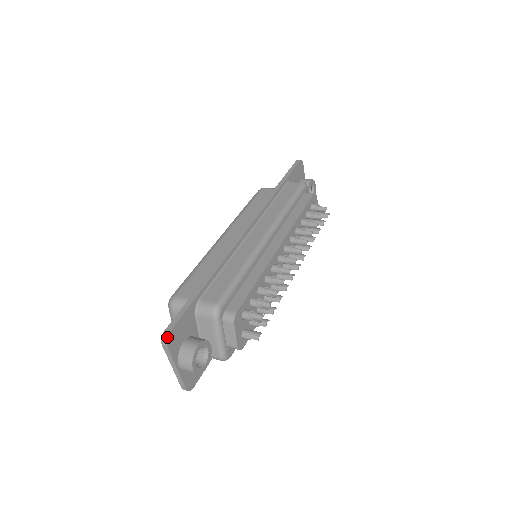
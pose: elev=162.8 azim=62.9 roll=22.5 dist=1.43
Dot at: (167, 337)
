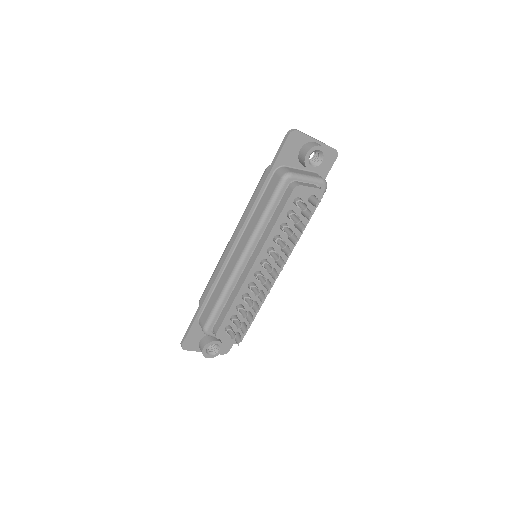
Dot at: (182, 347)
